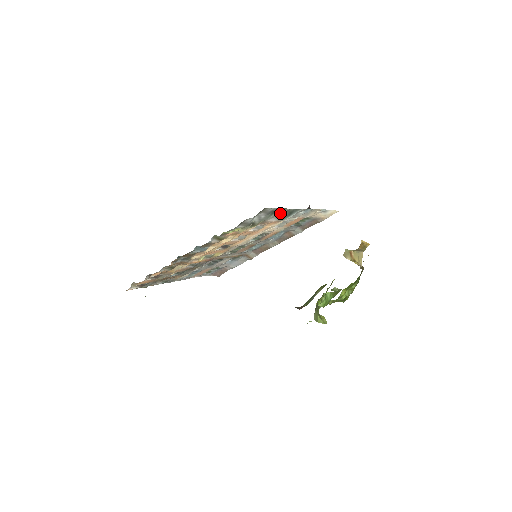
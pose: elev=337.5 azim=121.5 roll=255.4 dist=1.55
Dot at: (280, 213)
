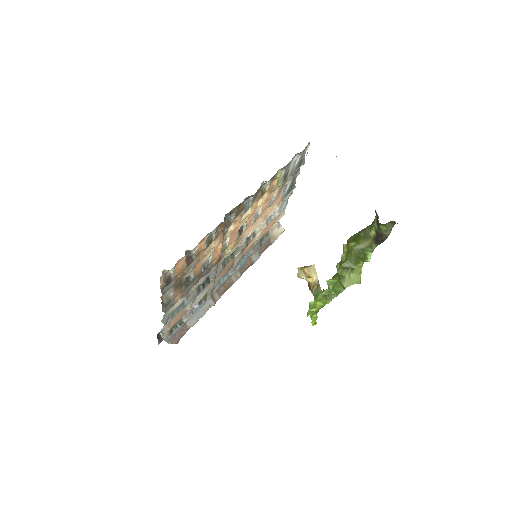
Dot at: (291, 180)
